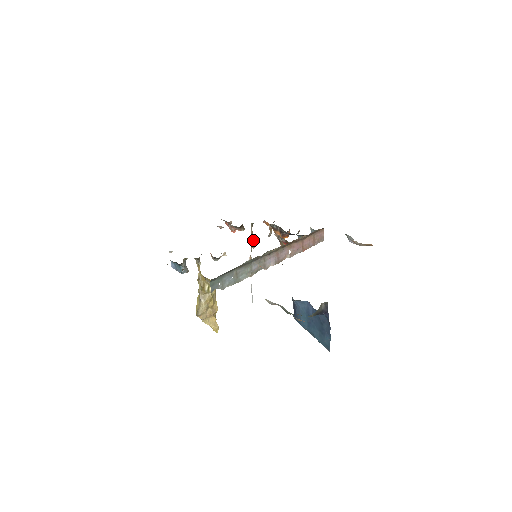
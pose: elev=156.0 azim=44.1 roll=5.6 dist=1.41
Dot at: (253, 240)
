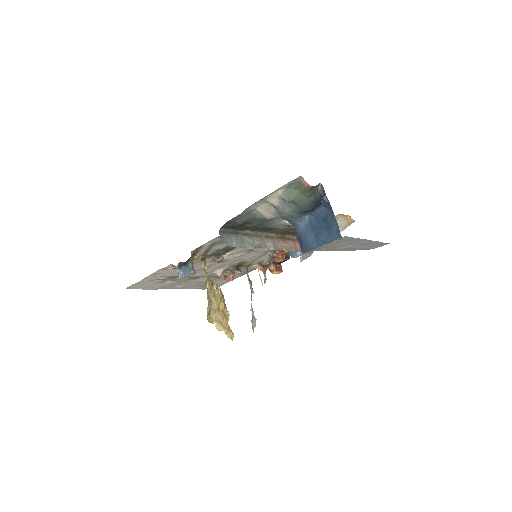
Dot at: (251, 284)
